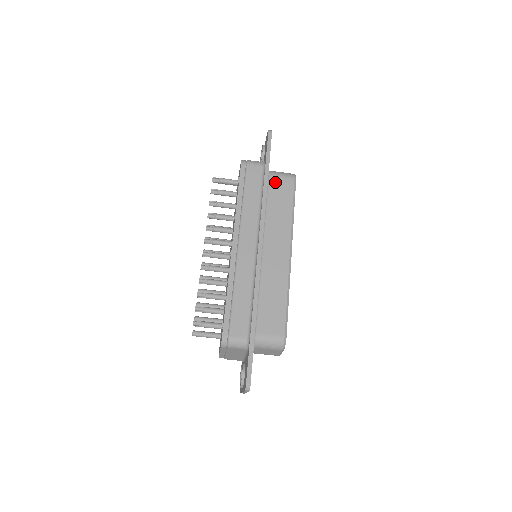
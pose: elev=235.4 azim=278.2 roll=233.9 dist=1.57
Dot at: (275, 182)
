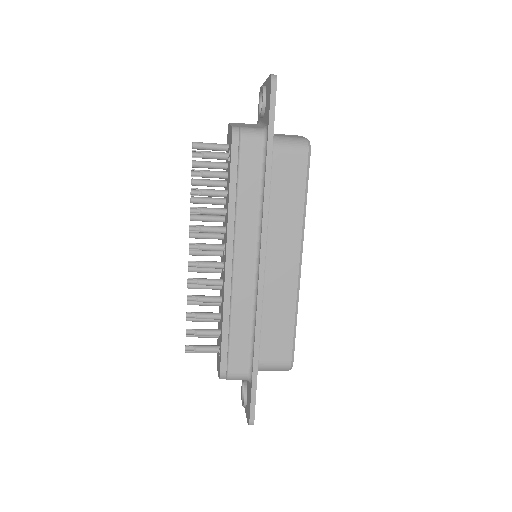
Dot at: (281, 160)
